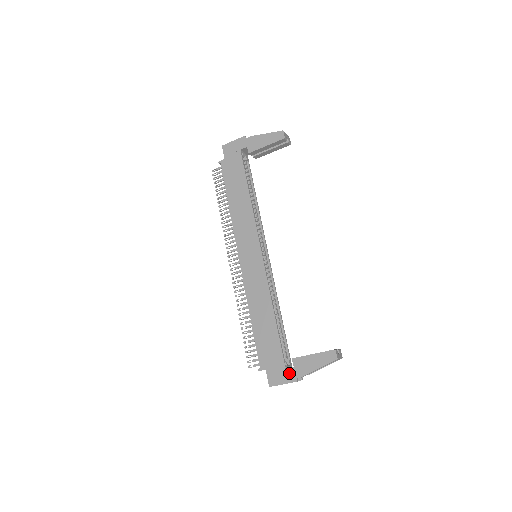
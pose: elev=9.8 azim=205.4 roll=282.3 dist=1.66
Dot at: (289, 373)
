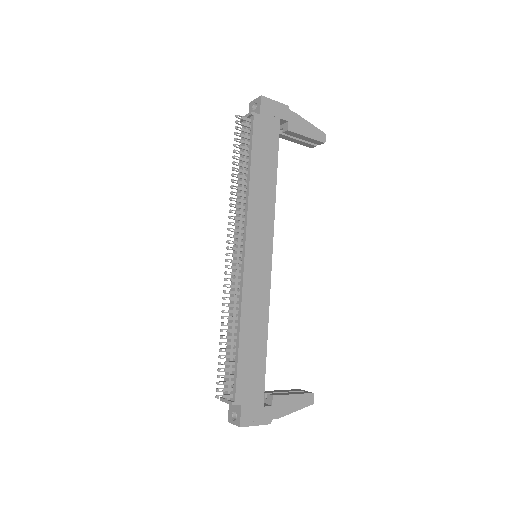
Dot at: (266, 413)
